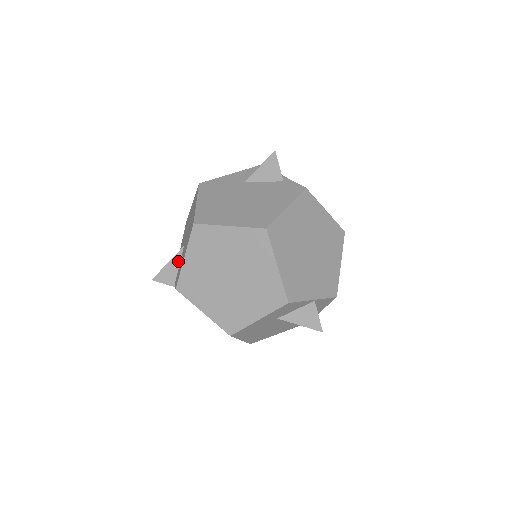
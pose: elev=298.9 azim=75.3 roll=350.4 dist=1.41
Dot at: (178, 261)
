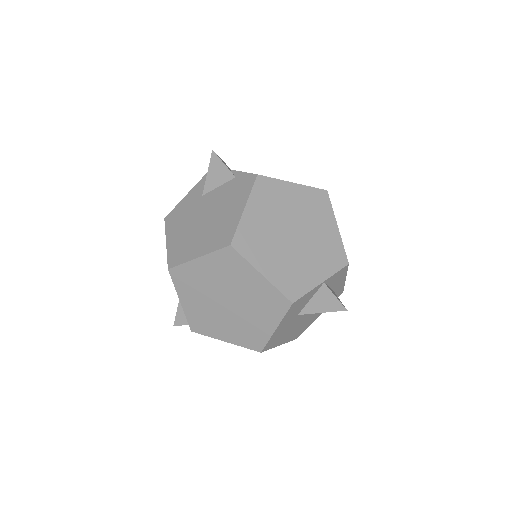
Dot at: occluded
